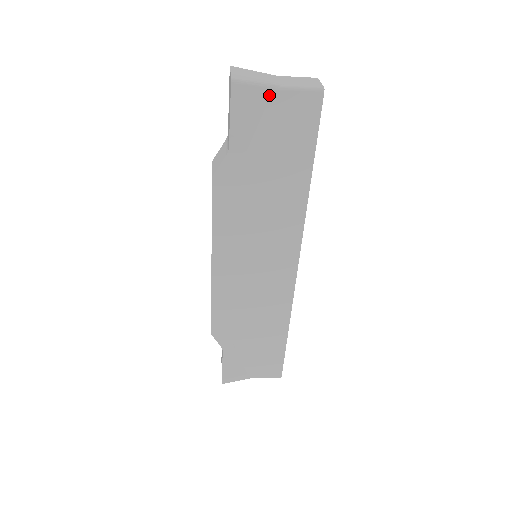
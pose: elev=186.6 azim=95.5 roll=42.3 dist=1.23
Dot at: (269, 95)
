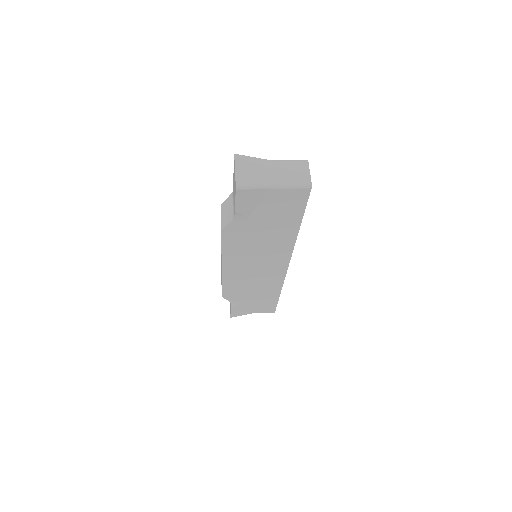
Dot at: (266, 192)
